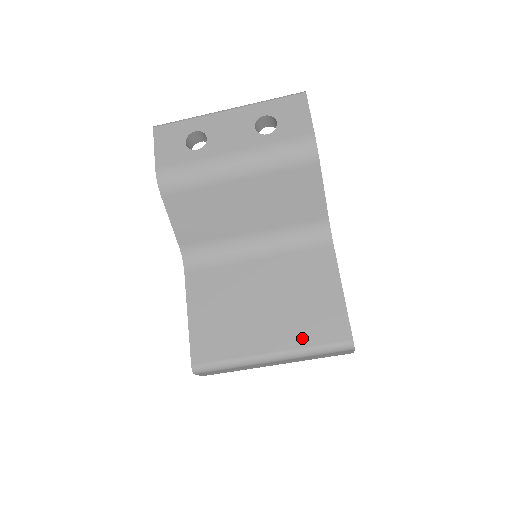
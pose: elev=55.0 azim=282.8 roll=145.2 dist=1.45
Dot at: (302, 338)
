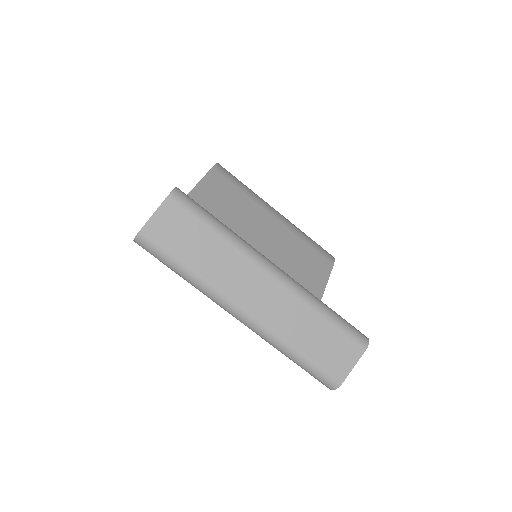
Dot at: occluded
